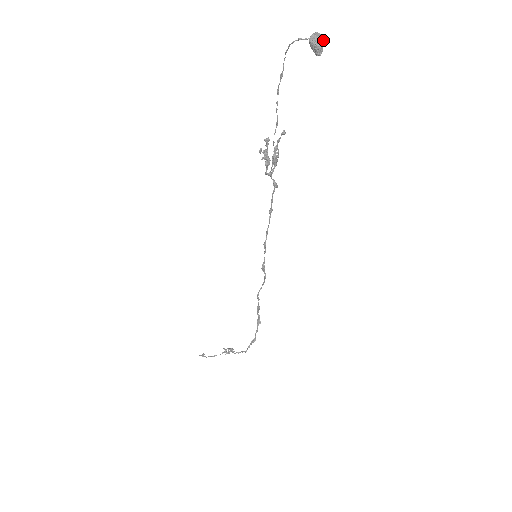
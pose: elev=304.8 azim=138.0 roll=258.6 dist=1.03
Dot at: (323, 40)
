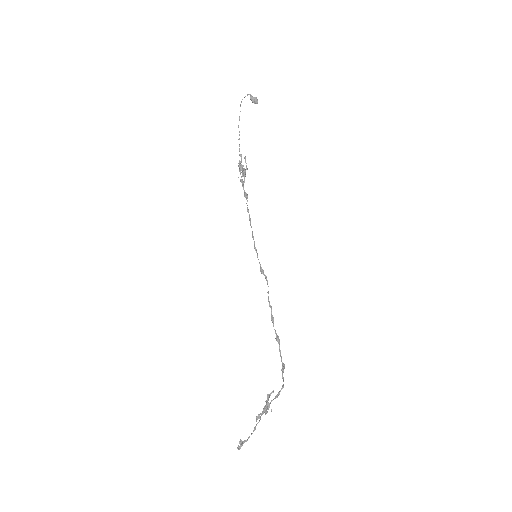
Dot at: (255, 98)
